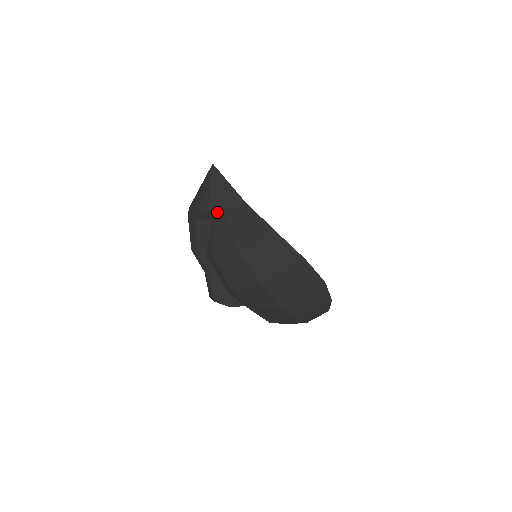
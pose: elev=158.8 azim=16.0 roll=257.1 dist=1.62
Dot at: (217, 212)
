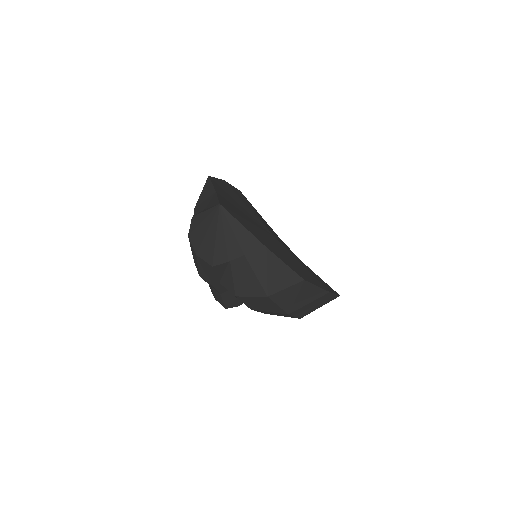
Dot at: (236, 258)
